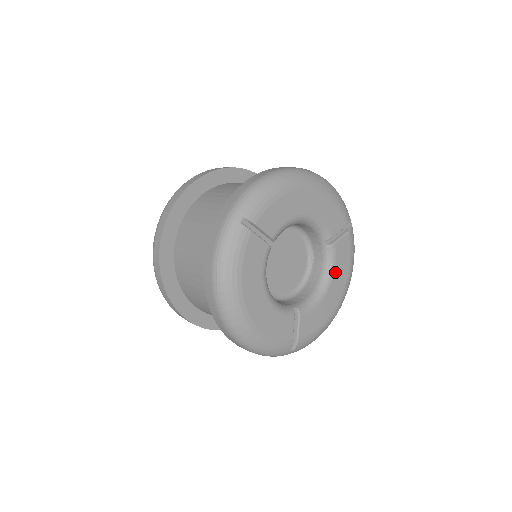
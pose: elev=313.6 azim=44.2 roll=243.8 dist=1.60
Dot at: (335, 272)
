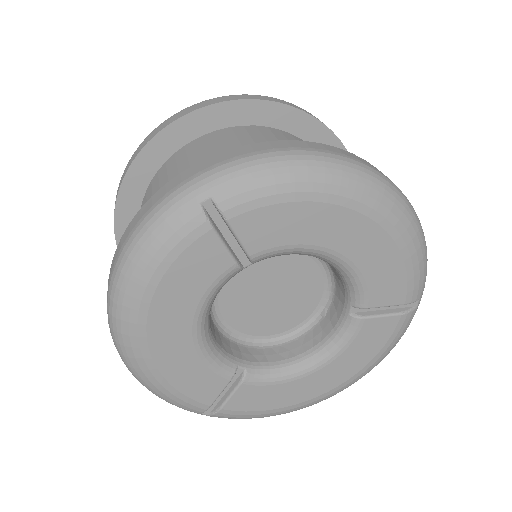
Dot at: (341, 355)
